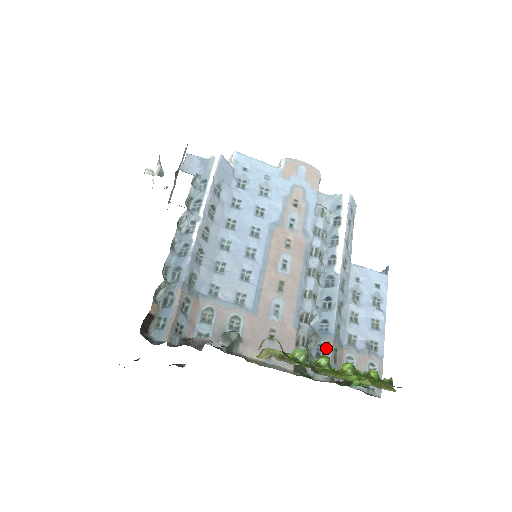
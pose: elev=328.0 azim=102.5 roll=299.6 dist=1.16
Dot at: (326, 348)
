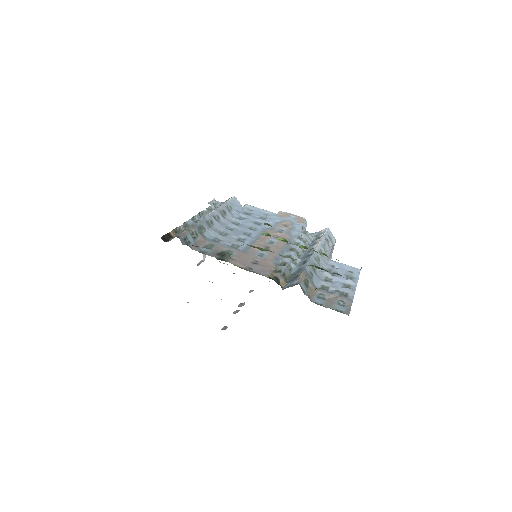
Dot at: (298, 276)
